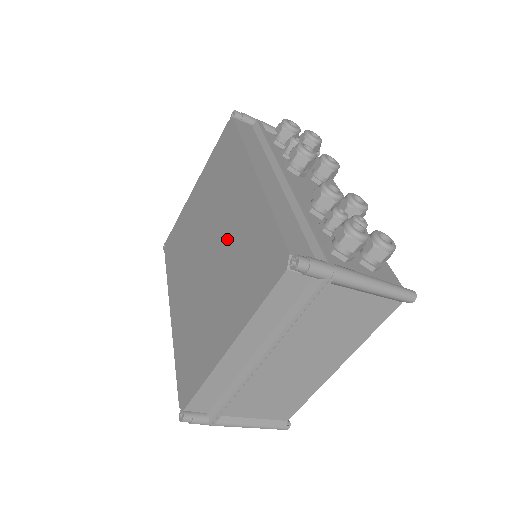
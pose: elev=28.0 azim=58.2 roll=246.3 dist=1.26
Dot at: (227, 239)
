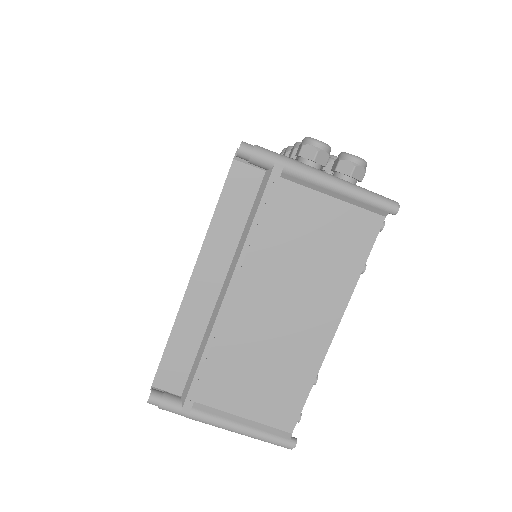
Dot at: occluded
